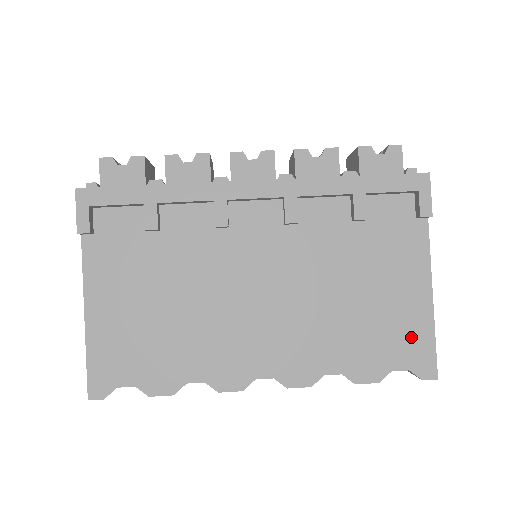
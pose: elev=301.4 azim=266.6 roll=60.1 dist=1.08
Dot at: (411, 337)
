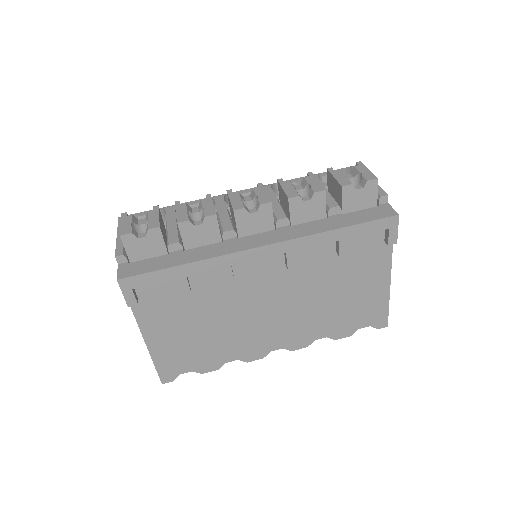
Dot at: (373, 310)
